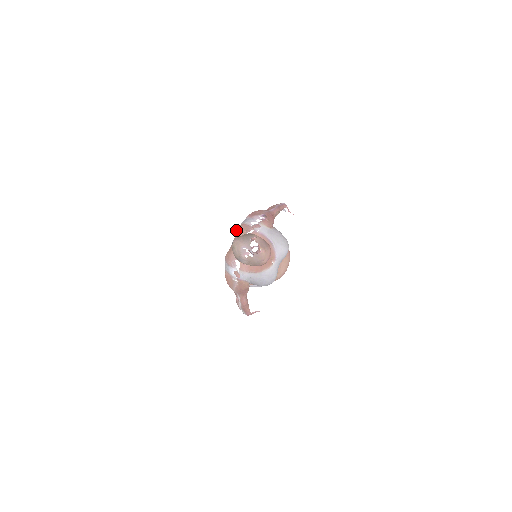
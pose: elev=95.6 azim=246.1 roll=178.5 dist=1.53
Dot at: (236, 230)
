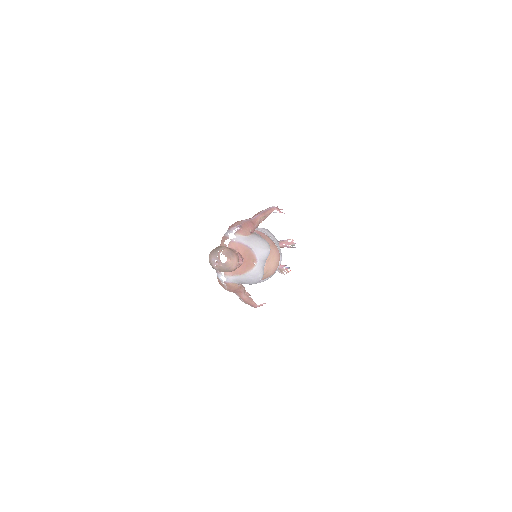
Dot at: occluded
